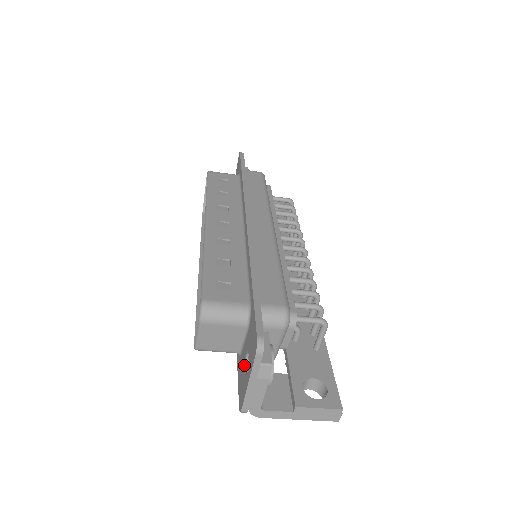
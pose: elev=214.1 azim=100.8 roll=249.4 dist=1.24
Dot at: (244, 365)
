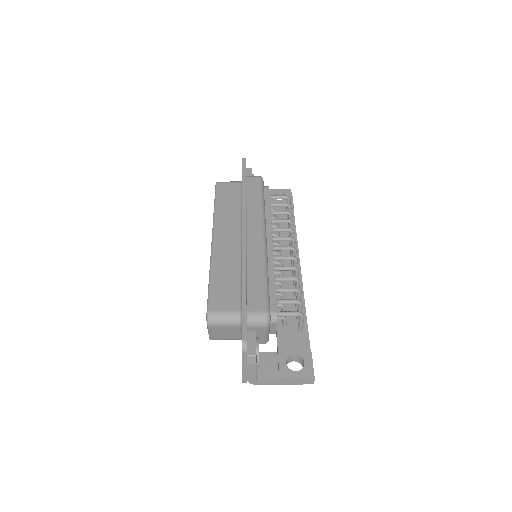
Dot at: occluded
